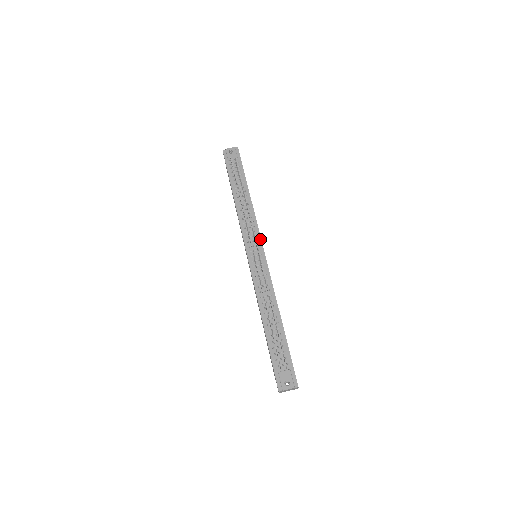
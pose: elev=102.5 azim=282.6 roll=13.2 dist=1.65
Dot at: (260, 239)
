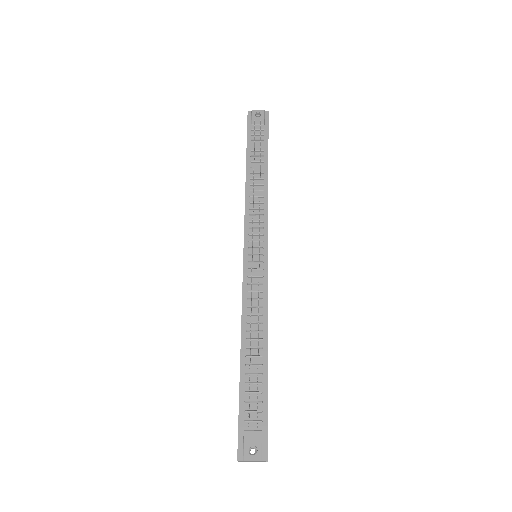
Dot at: (267, 234)
